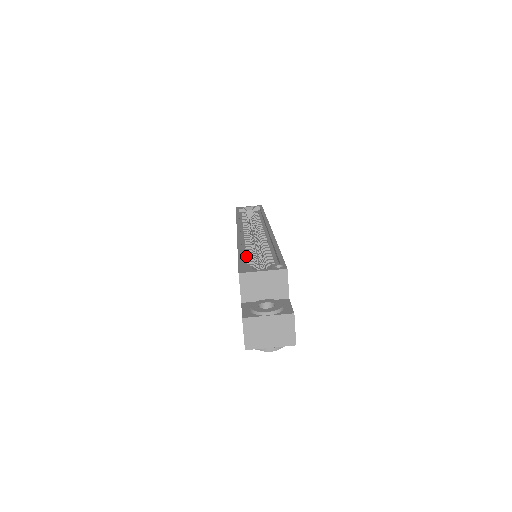
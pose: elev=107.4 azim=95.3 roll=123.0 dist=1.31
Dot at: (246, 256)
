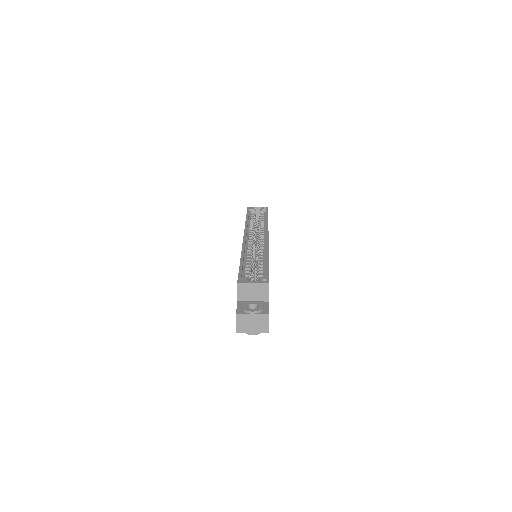
Dot at: (246, 265)
